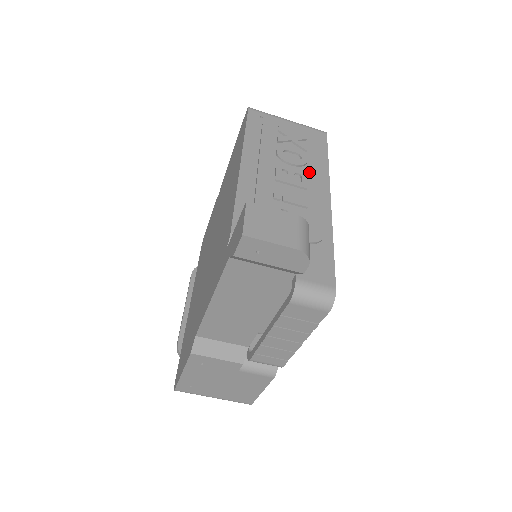
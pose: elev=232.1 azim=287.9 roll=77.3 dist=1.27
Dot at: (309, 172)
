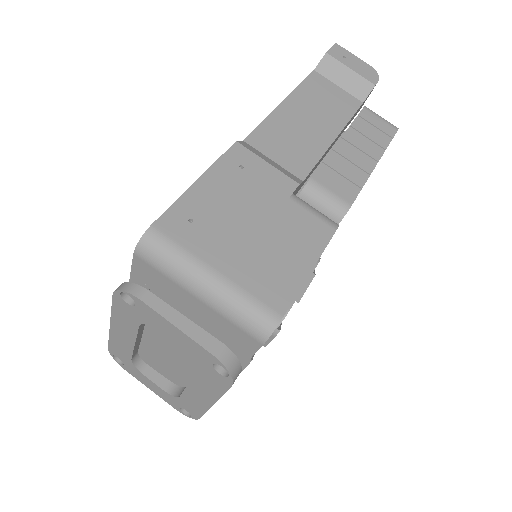
Dot at: occluded
